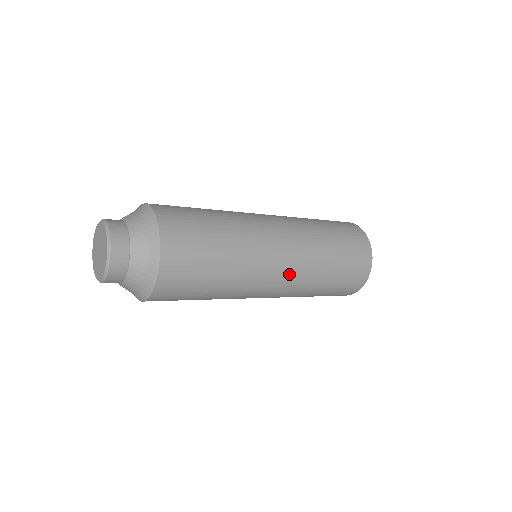
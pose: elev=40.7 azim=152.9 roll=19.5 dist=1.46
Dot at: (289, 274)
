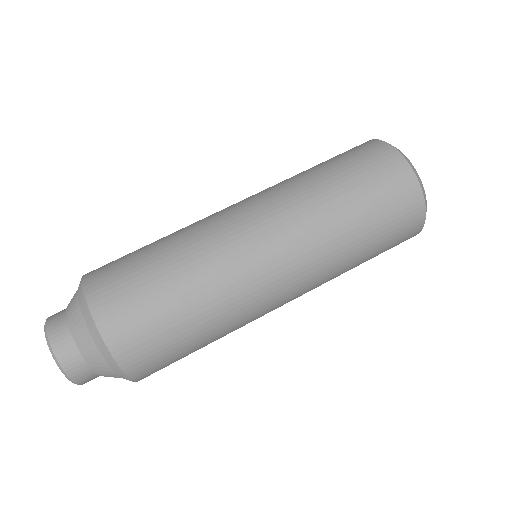
Dot at: (295, 273)
